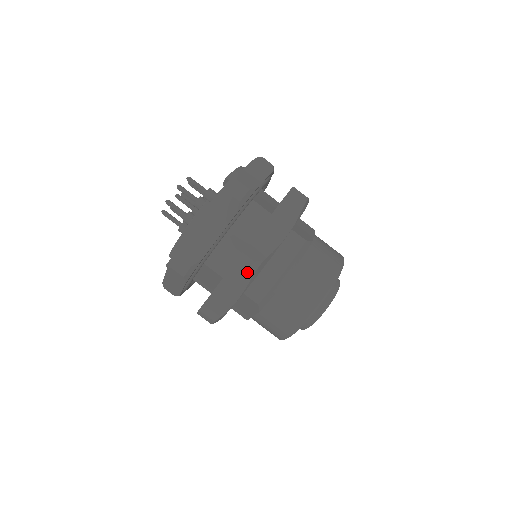
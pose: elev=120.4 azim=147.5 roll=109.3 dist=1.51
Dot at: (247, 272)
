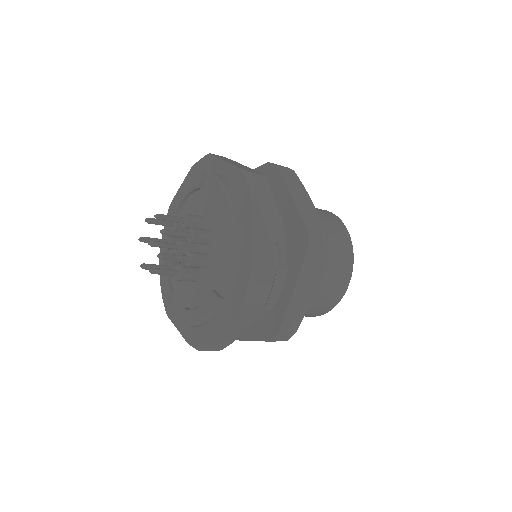
Dot at: occluded
